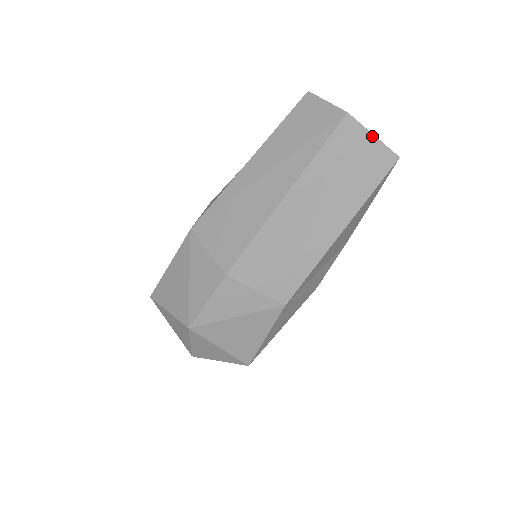
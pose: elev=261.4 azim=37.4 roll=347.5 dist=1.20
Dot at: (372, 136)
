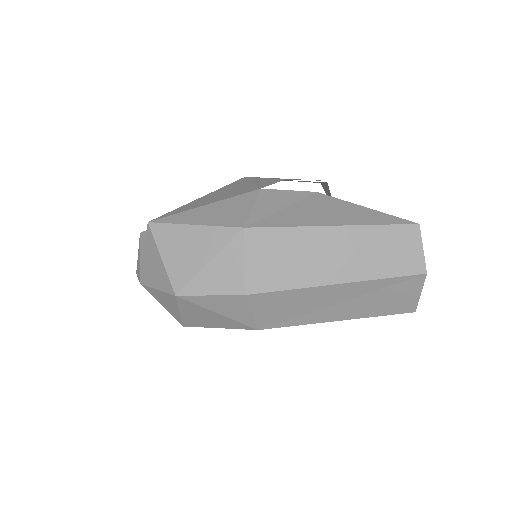
Dot at: (420, 293)
